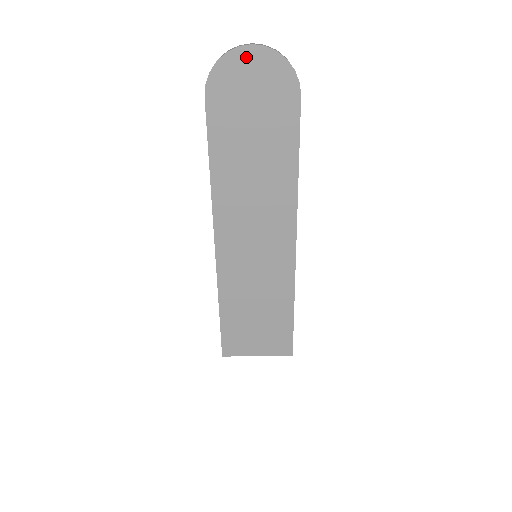
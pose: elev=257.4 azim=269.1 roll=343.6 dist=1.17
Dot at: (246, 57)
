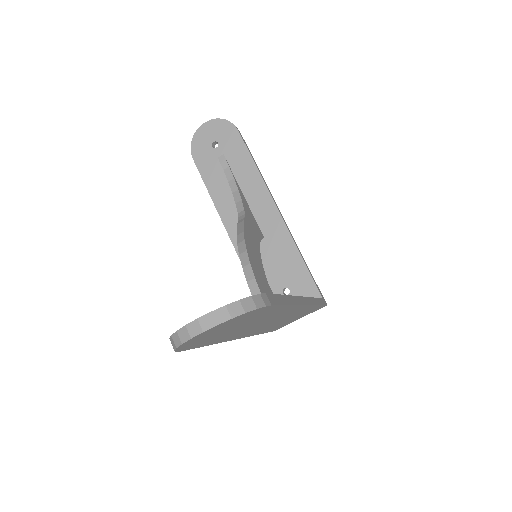
Dot at: (203, 334)
